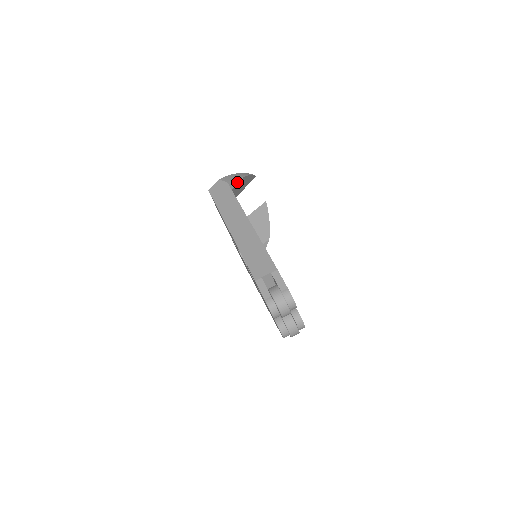
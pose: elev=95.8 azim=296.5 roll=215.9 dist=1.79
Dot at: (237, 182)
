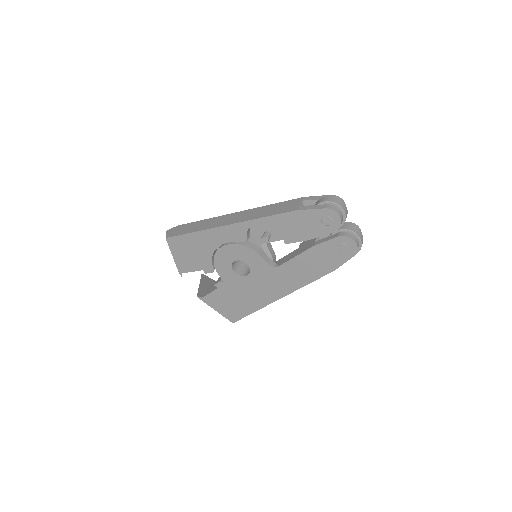
Dot at: occluded
